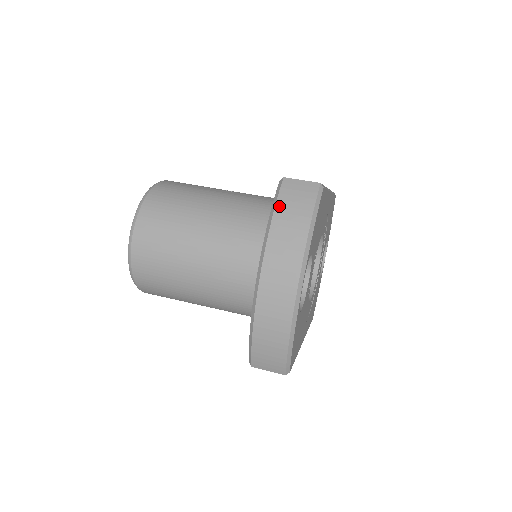
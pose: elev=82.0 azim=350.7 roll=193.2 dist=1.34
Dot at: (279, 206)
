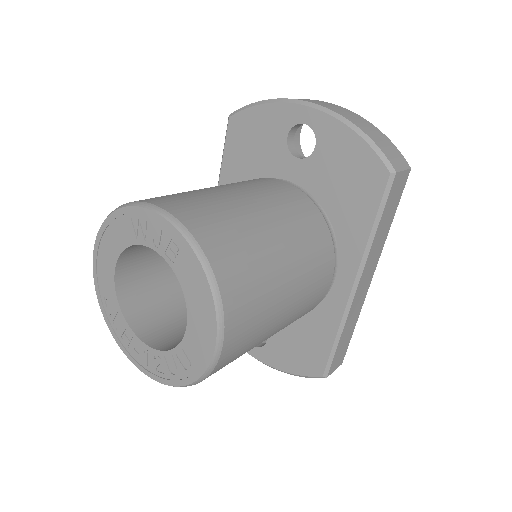
Dot at: (254, 103)
